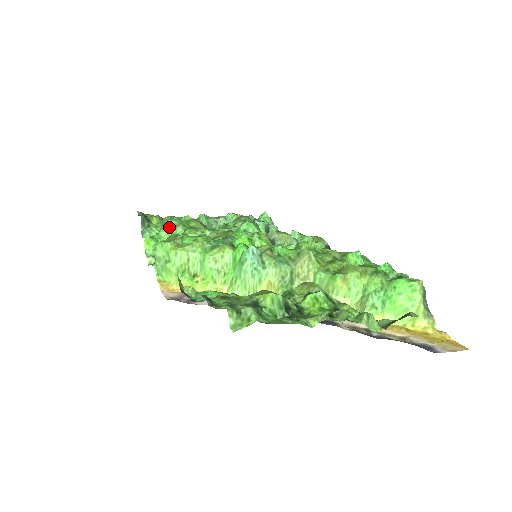
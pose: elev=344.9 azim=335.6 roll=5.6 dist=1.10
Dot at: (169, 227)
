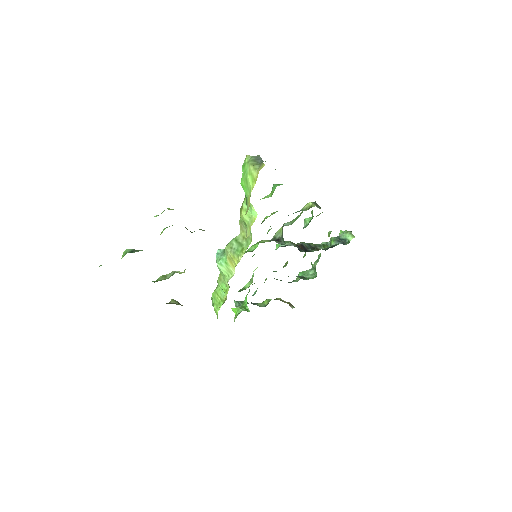
Dot at: occluded
